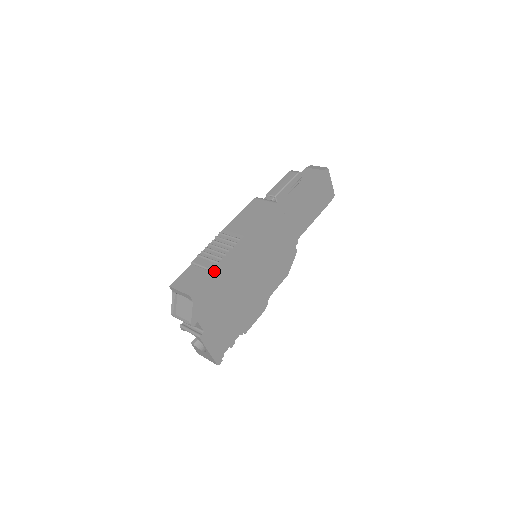
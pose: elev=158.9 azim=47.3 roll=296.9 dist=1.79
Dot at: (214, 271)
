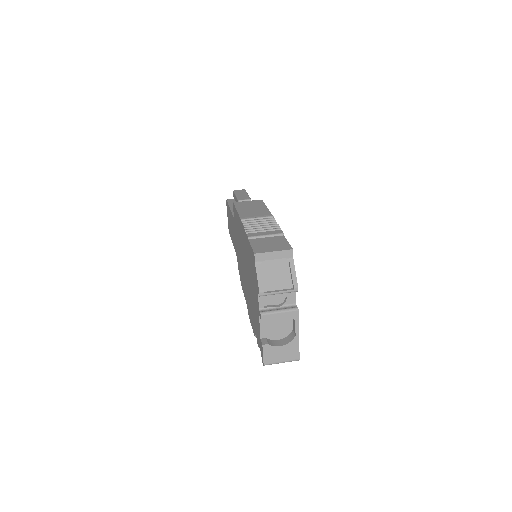
Dot at: (283, 235)
